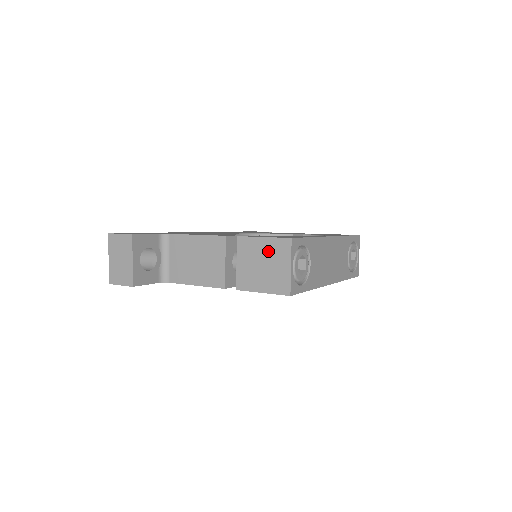
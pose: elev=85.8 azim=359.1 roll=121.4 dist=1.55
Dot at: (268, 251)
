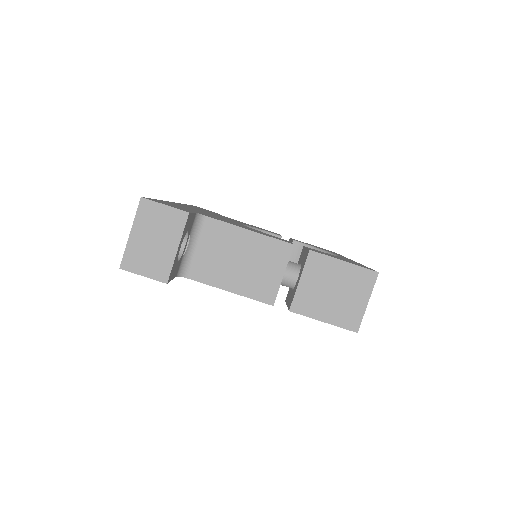
Dot at: (346, 278)
